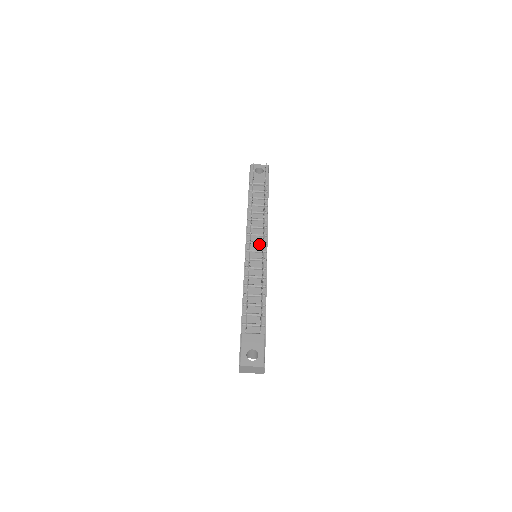
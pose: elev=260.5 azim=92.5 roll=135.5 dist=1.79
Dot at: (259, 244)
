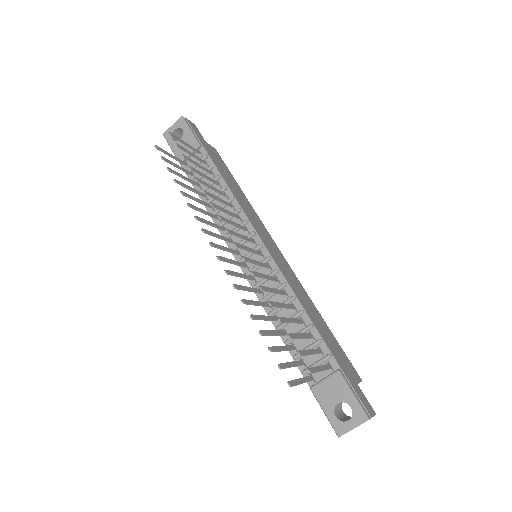
Dot at: (247, 241)
